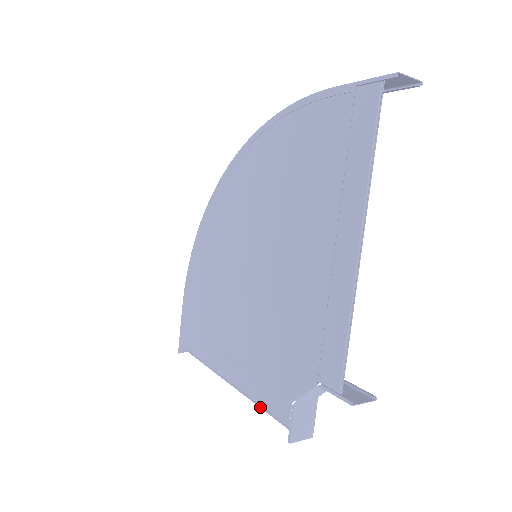
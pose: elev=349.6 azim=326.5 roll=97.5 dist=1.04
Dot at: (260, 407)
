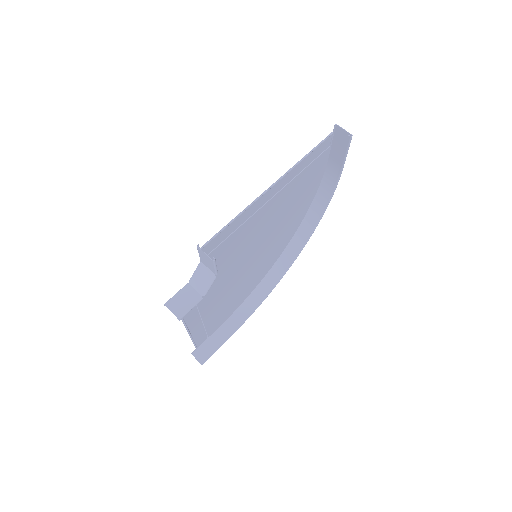
Dot at: occluded
